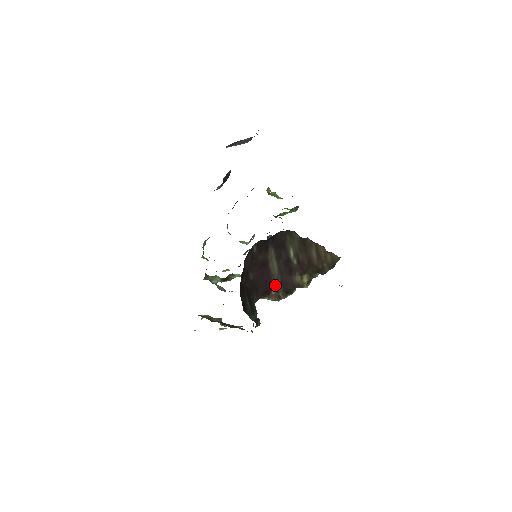
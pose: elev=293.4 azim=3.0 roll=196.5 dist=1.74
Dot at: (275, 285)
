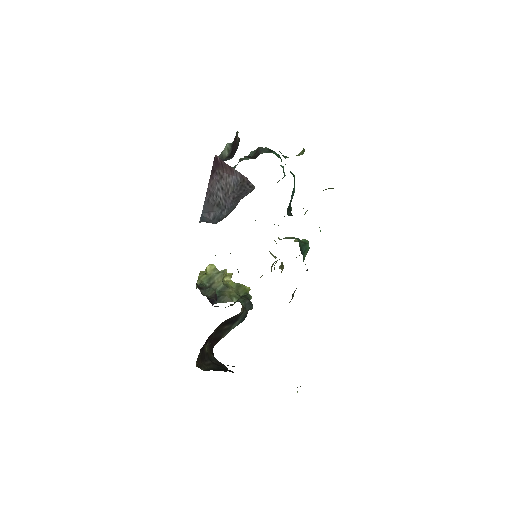
Dot at: occluded
